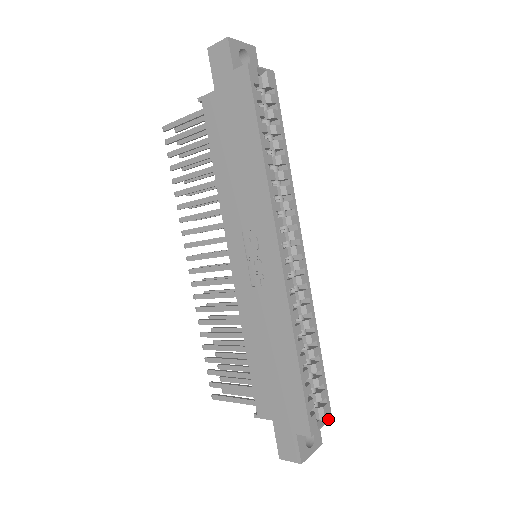
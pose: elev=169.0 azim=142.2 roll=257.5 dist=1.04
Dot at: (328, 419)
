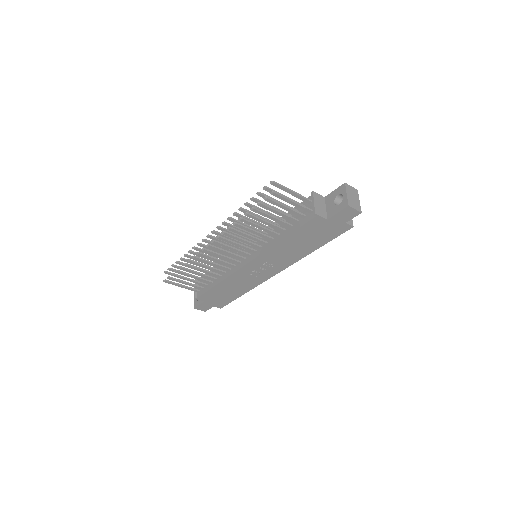
Dot at: occluded
